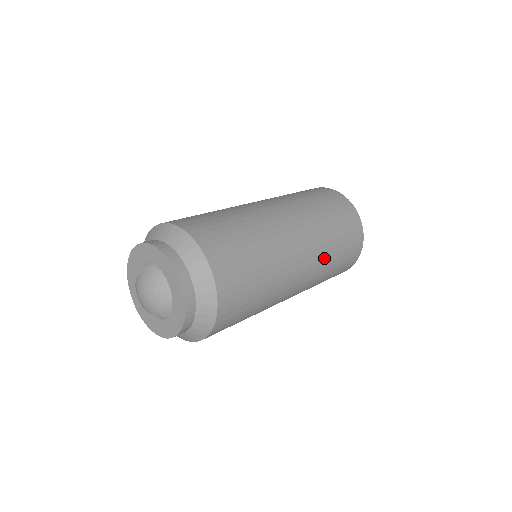
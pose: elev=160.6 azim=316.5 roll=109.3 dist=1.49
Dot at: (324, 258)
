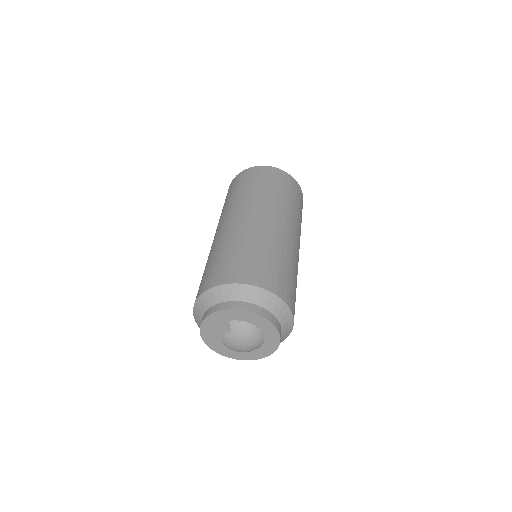
Dot at: (300, 234)
